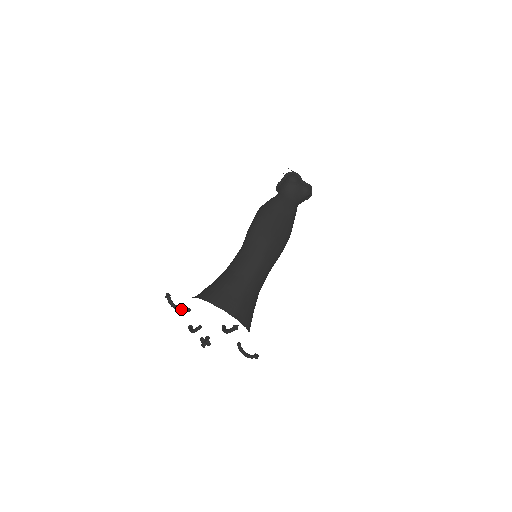
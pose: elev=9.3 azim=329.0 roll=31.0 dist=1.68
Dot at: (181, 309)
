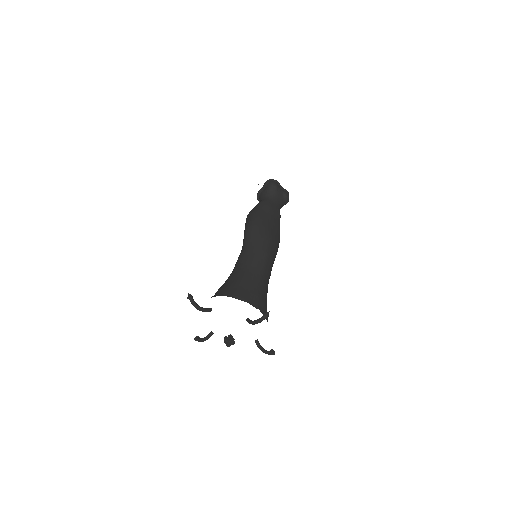
Dot at: (204, 309)
